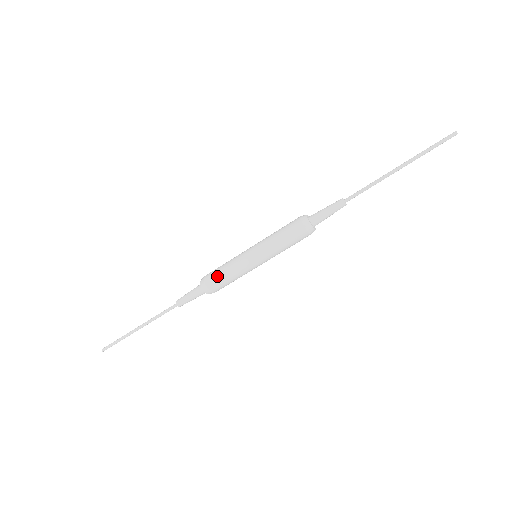
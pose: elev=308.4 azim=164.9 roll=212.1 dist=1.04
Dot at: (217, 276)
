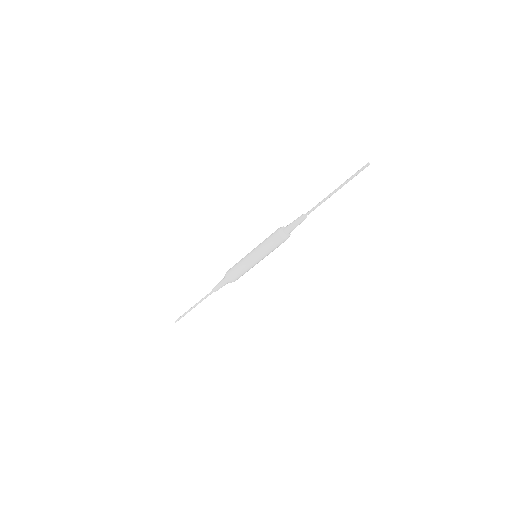
Dot at: (233, 267)
